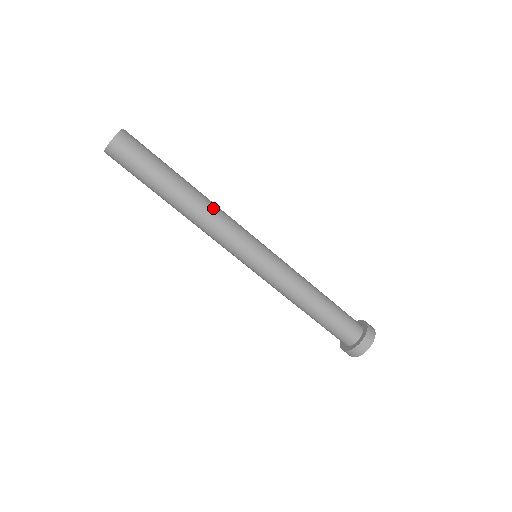
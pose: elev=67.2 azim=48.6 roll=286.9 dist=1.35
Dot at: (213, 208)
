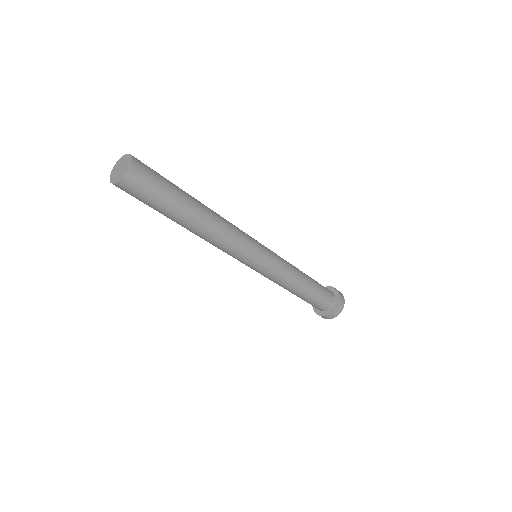
Dot at: (218, 236)
